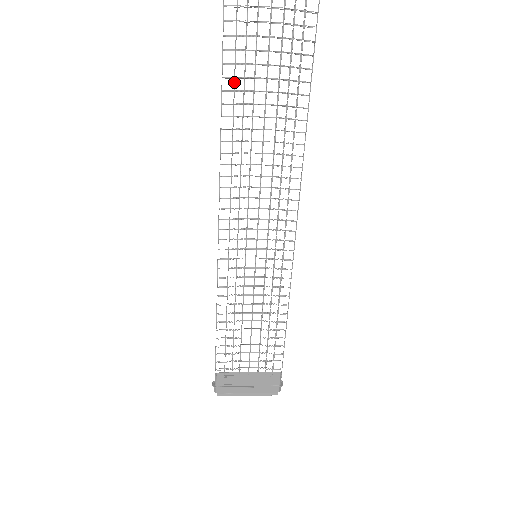
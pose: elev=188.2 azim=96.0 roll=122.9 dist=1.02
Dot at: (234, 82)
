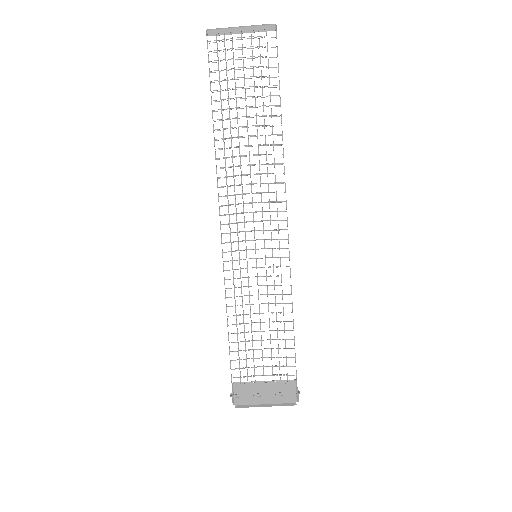
Dot at: (221, 113)
